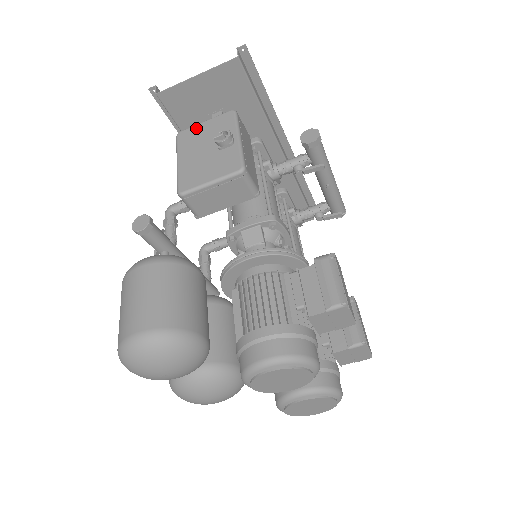
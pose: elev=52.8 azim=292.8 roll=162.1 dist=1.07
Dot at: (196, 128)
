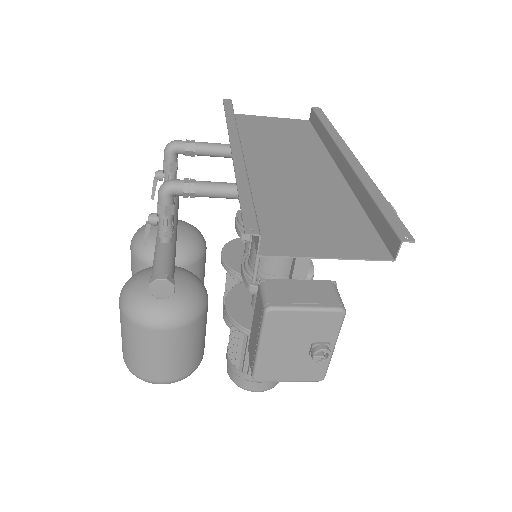
Dot at: (294, 316)
